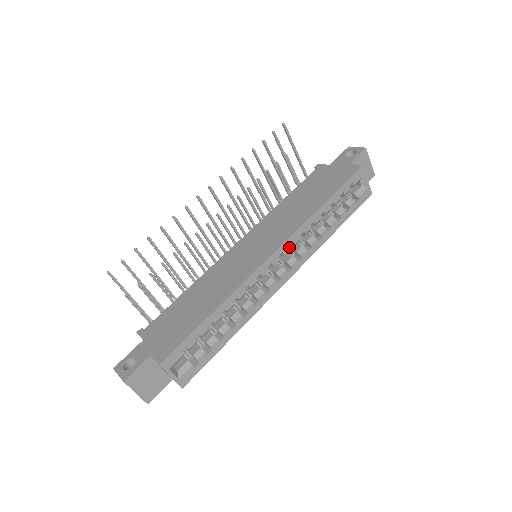
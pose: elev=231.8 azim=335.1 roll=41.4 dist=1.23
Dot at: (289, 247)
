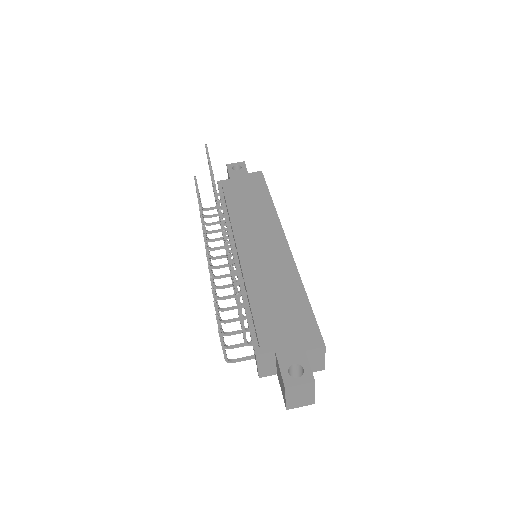
Dot at: occluded
